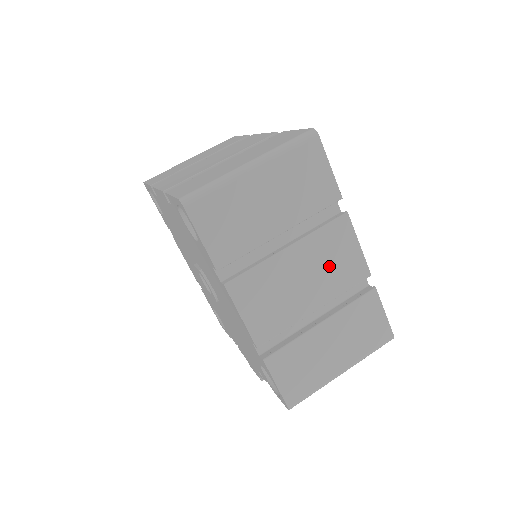
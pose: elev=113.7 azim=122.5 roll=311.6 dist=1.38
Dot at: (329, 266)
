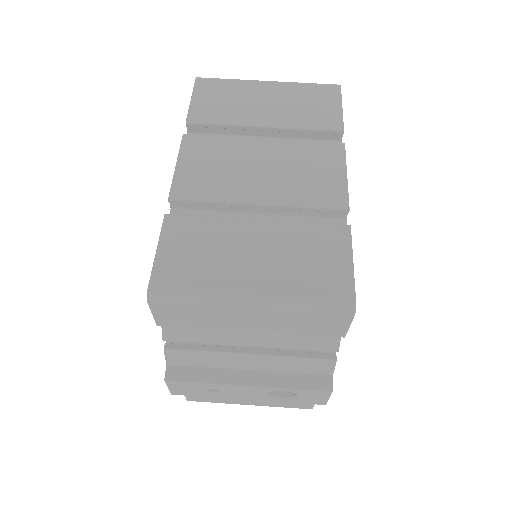
Dot at: (299, 174)
